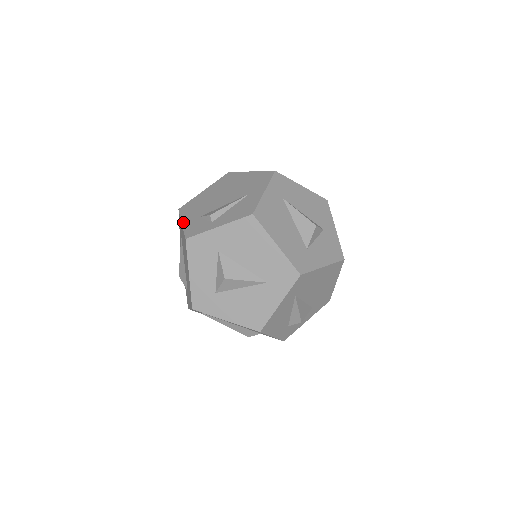
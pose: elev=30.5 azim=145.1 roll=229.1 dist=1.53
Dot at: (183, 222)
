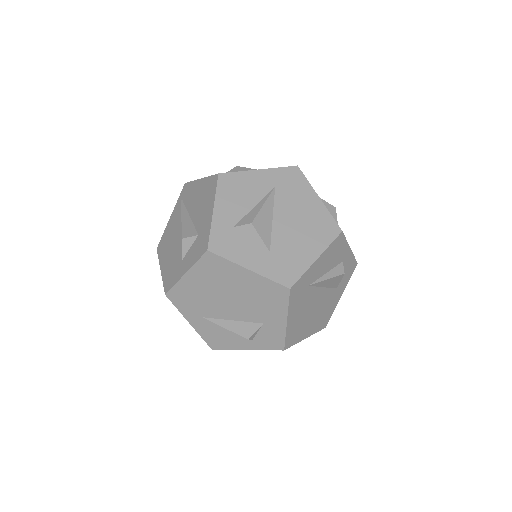
Dot at: occluded
